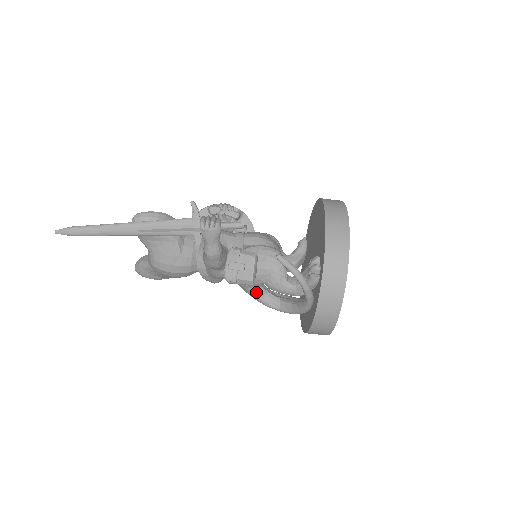
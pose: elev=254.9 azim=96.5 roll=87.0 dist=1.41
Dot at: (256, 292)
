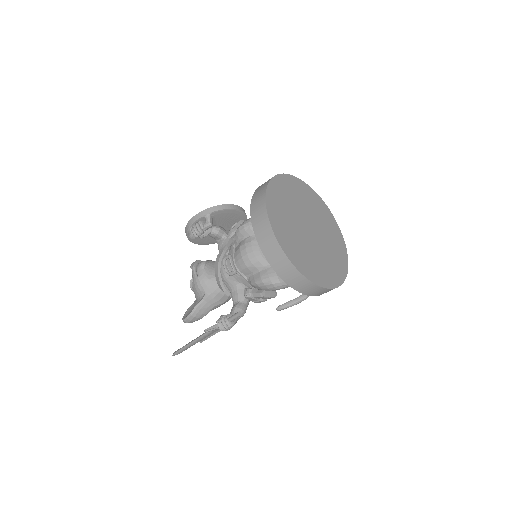
Dot at: occluded
